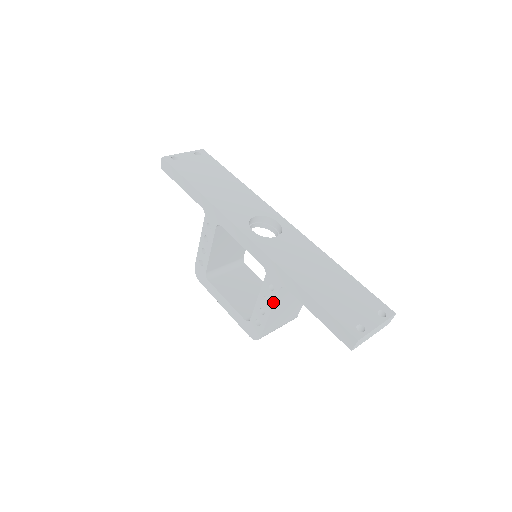
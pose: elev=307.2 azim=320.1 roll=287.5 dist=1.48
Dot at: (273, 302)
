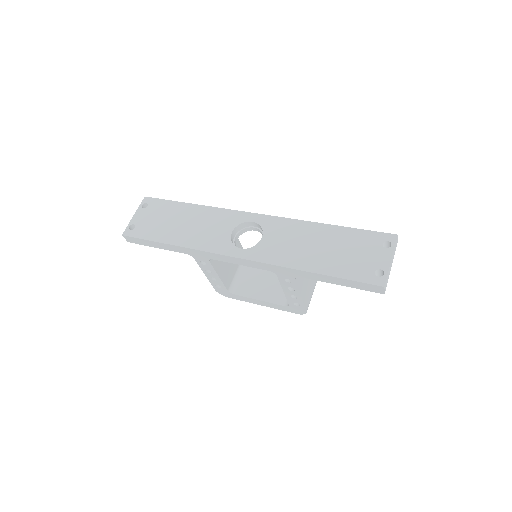
Dot at: (297, 289)
